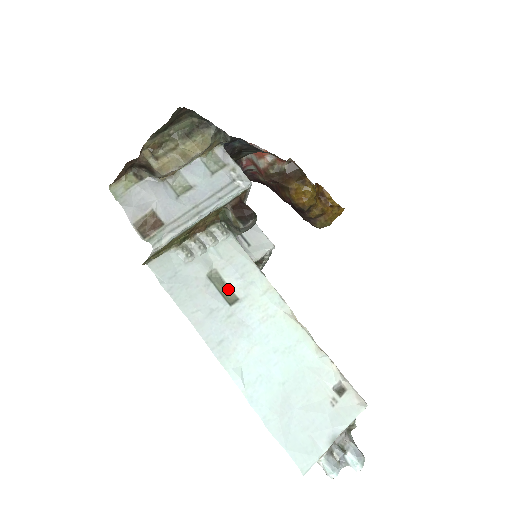
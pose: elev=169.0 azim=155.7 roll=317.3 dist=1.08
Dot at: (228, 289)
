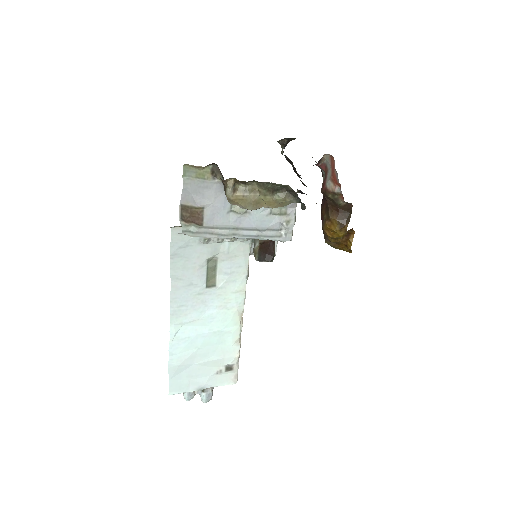
Dot at: (214, 275)
